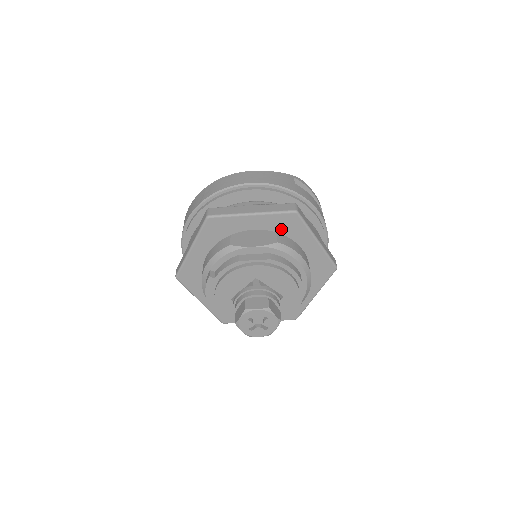
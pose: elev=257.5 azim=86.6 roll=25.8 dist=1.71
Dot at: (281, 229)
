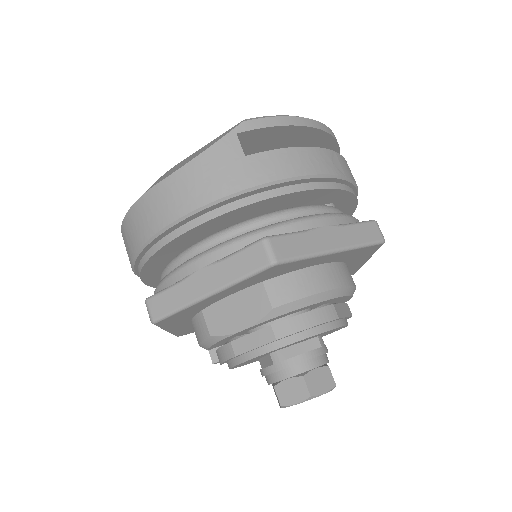
Dot at: (266, 278)
